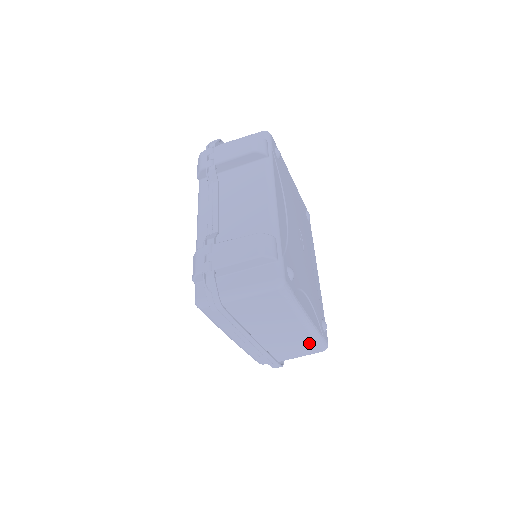
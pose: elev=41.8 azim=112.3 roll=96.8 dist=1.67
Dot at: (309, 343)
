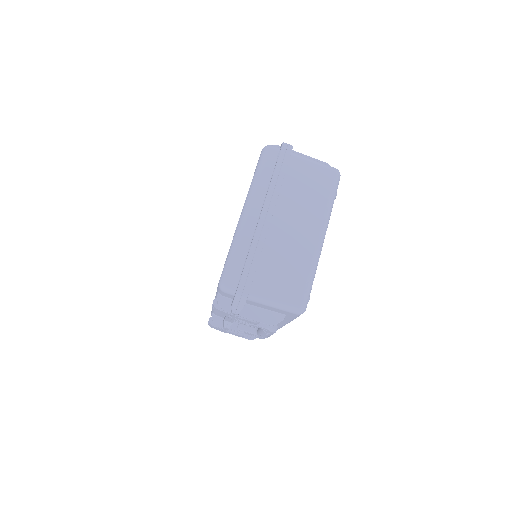
Dot at: (301, 274)
